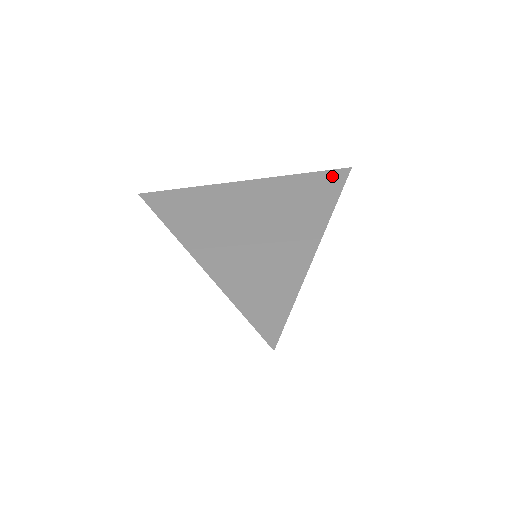
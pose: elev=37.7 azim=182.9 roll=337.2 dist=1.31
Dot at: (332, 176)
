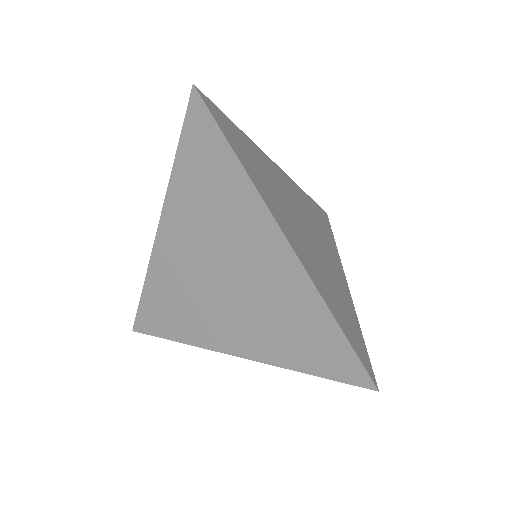
Dot at: (322, 212)
